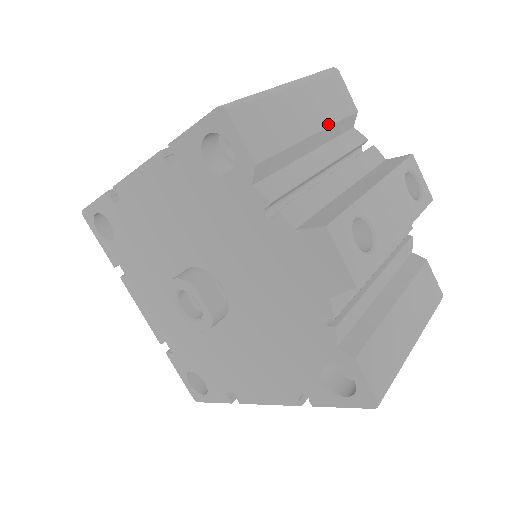
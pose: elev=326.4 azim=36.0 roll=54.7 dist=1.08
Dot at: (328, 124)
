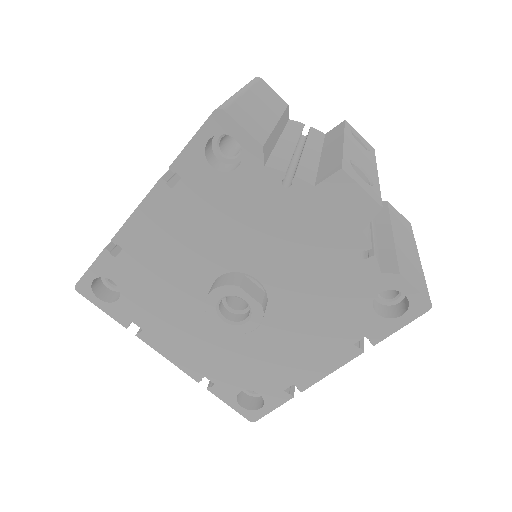
Dot at: (280, 115)
